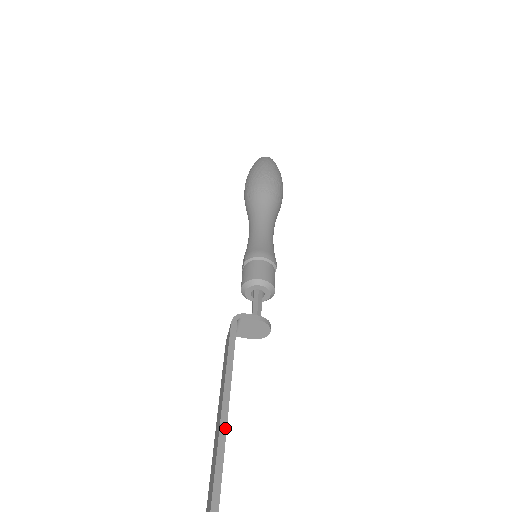
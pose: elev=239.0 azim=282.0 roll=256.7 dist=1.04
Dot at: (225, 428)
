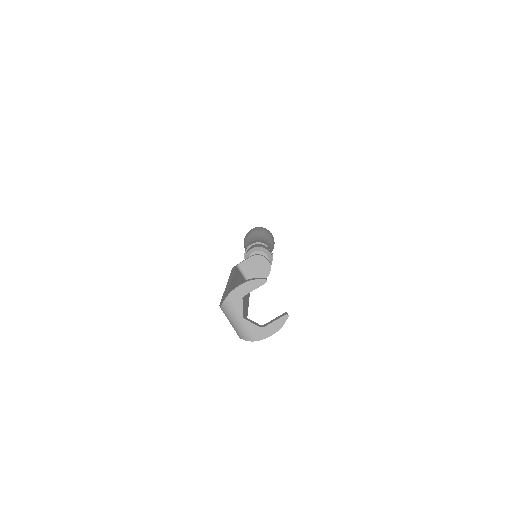
Dot at: (229, 286)
